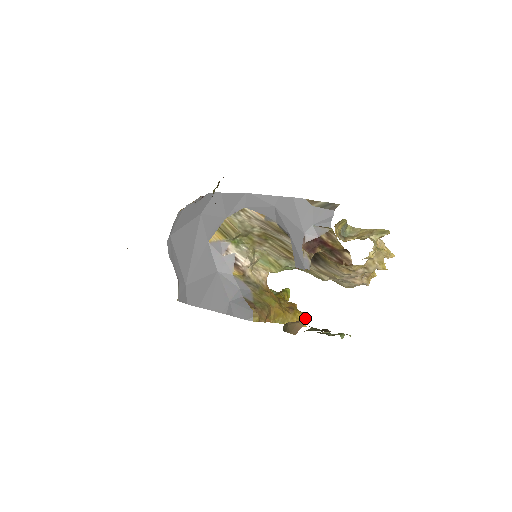
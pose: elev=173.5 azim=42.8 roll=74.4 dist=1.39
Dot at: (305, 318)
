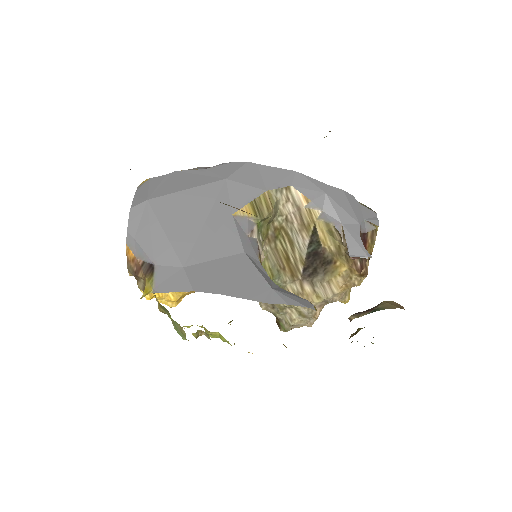
Dot at: occluded
